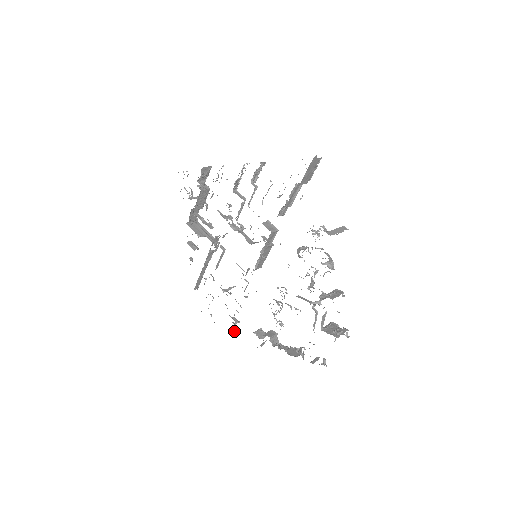
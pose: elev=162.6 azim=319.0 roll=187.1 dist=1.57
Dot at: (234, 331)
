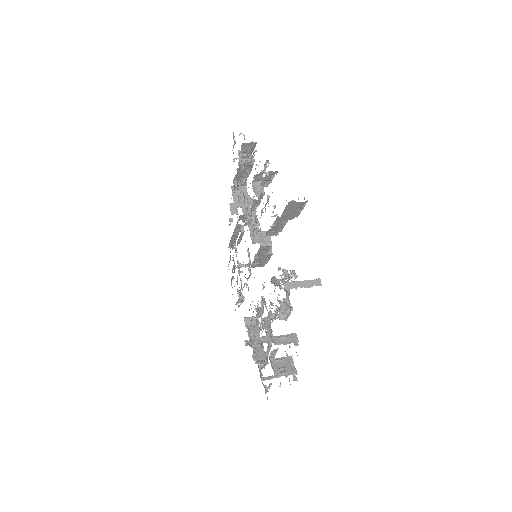
Dot at: occluded
